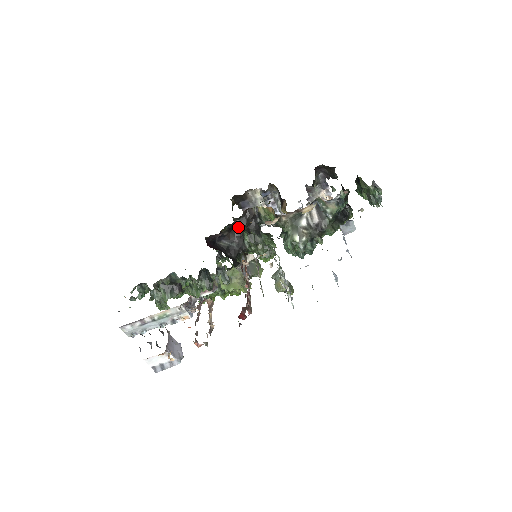
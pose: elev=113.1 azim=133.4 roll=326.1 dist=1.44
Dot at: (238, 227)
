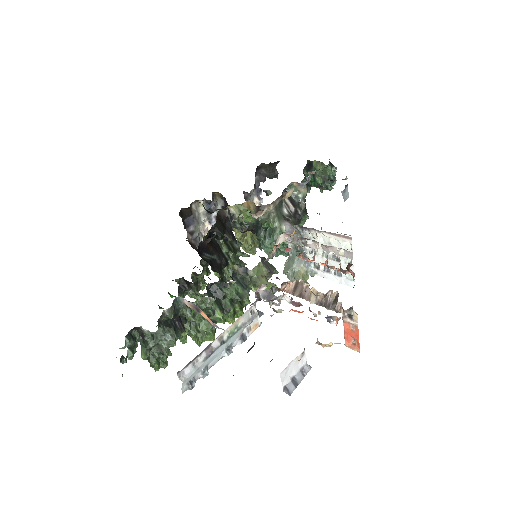
Dot at: (216, 233)
